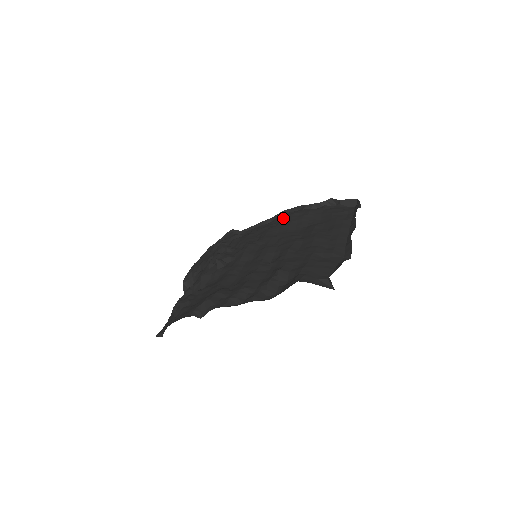
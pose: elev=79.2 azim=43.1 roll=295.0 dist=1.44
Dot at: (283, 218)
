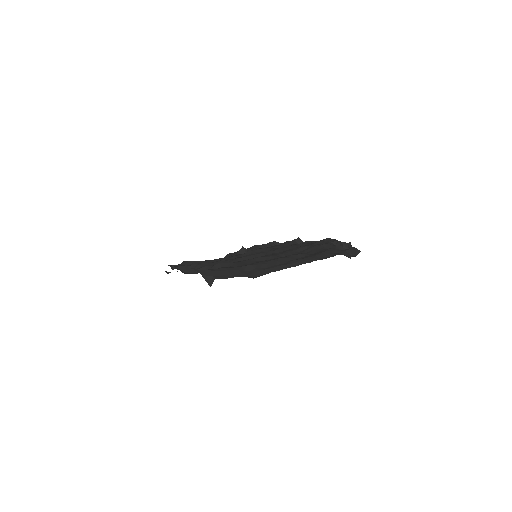
Dot at: occluded
